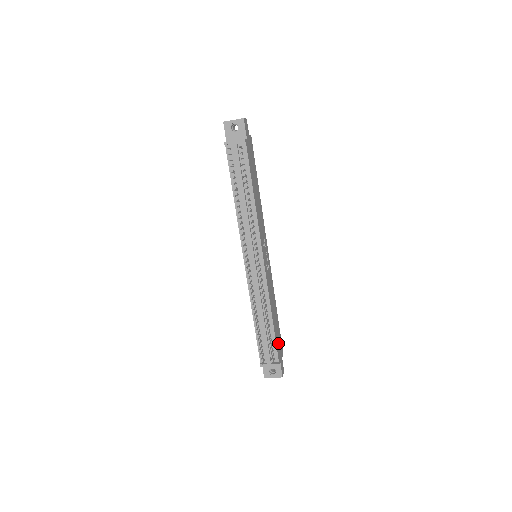
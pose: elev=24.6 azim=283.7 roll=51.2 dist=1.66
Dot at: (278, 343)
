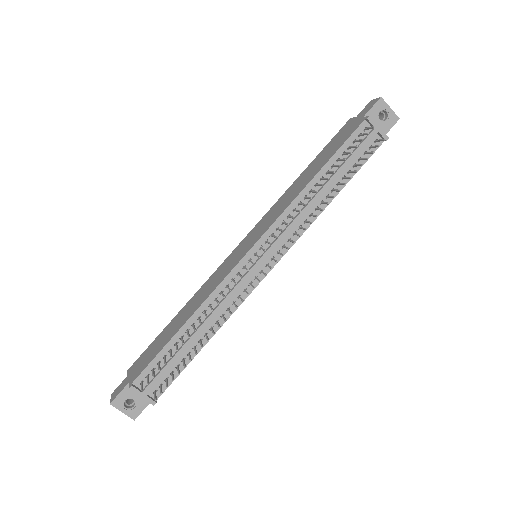
Dot at: occluded
